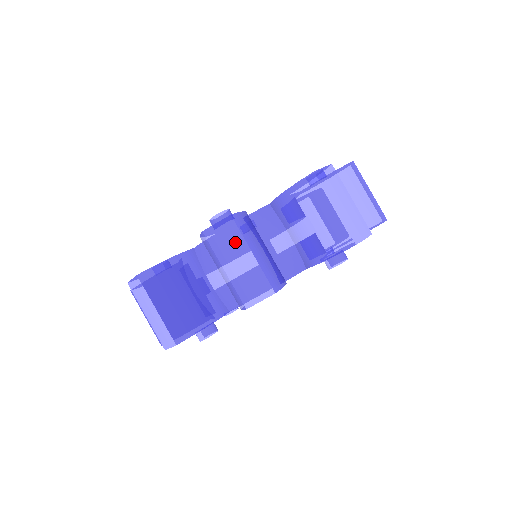
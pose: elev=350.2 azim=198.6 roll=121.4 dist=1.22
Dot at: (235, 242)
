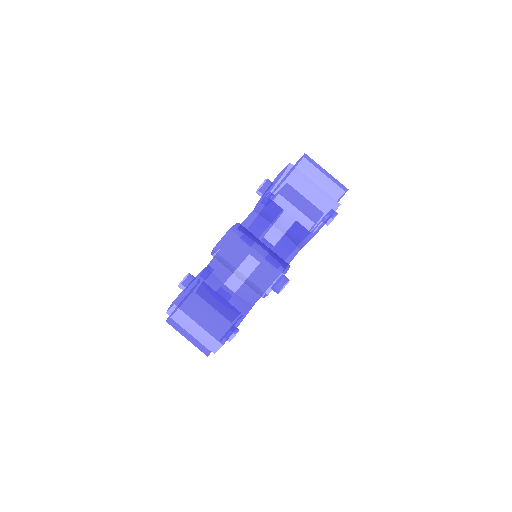
Dot at: (302, 177)
